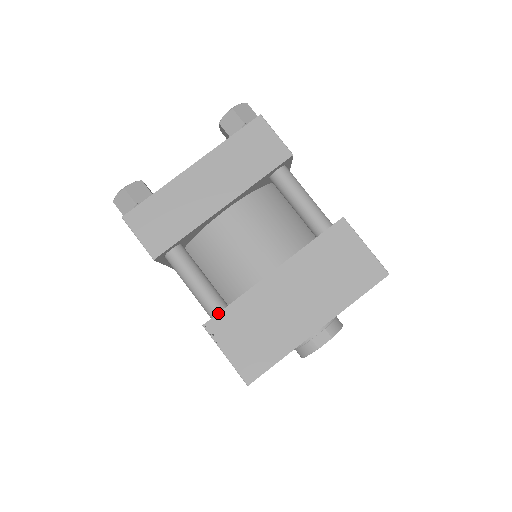
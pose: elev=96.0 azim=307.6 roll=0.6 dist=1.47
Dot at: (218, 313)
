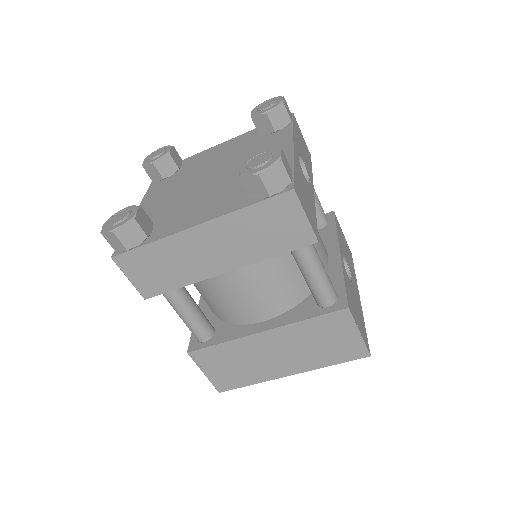
Dot at: (203, 348)
